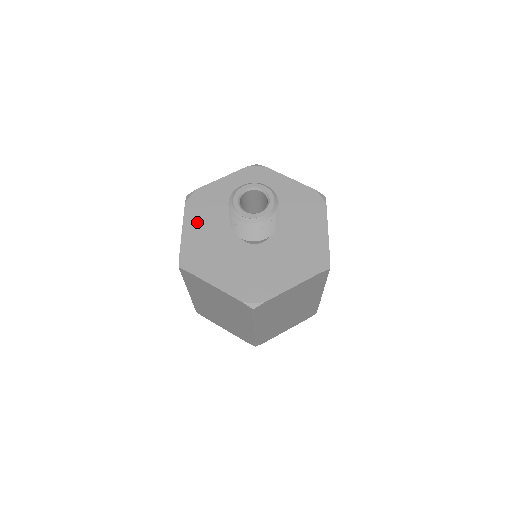
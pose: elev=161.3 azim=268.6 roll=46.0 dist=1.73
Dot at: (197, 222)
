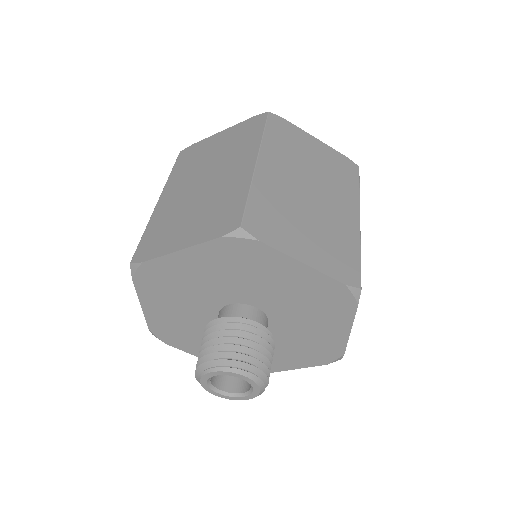
Dot at: (159, 303)
